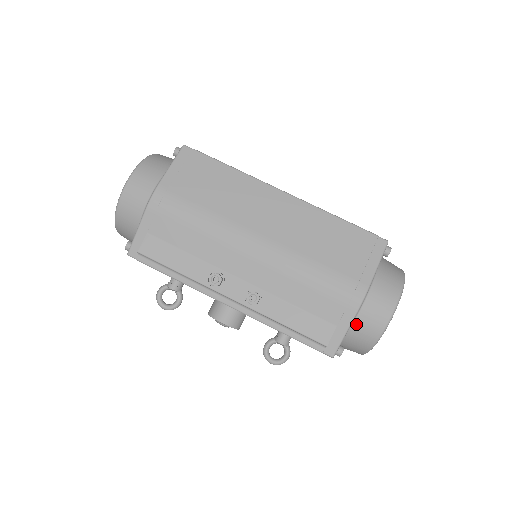
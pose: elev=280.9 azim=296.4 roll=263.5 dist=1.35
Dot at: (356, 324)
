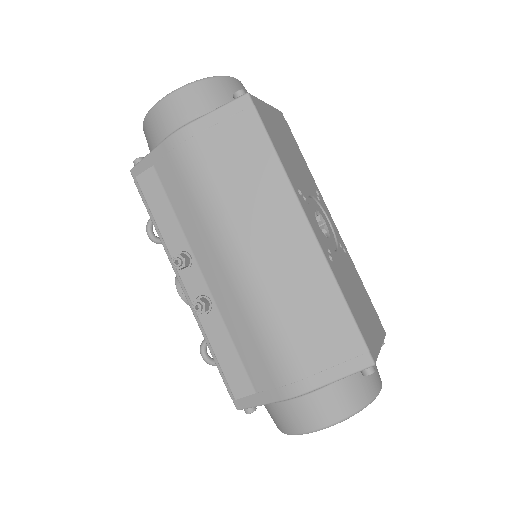
Dot at: (276, 406)
